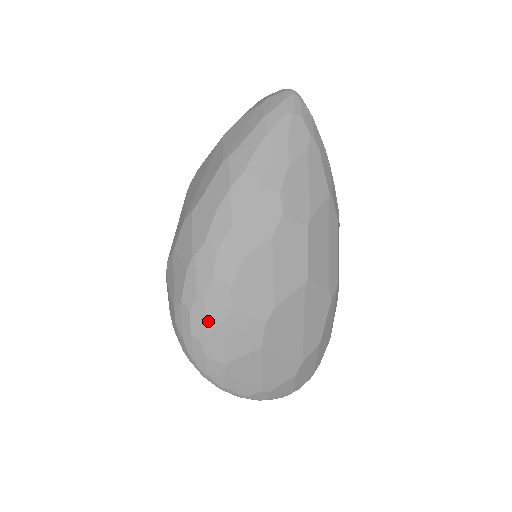
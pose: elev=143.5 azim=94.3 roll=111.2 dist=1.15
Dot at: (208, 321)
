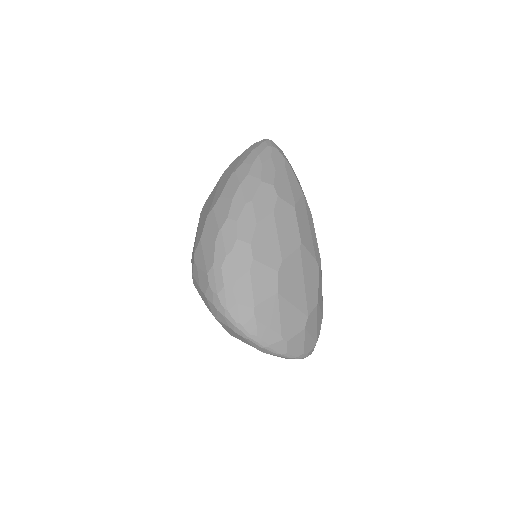
Dot at: (236, 272)
